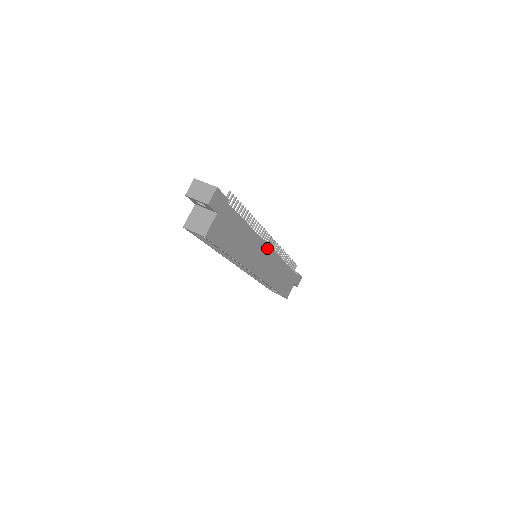
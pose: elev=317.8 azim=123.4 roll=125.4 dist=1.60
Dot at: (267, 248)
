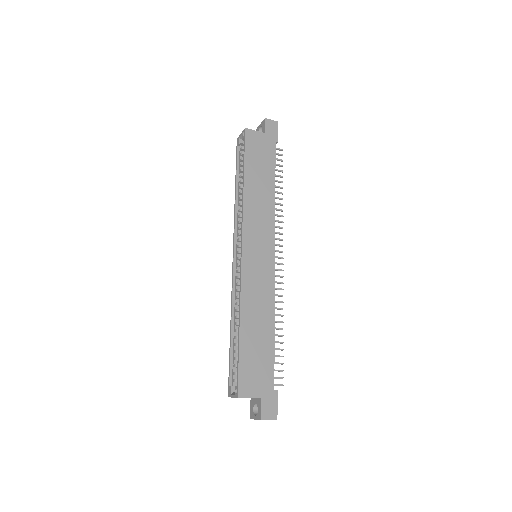
Dot at: (272, 249)
